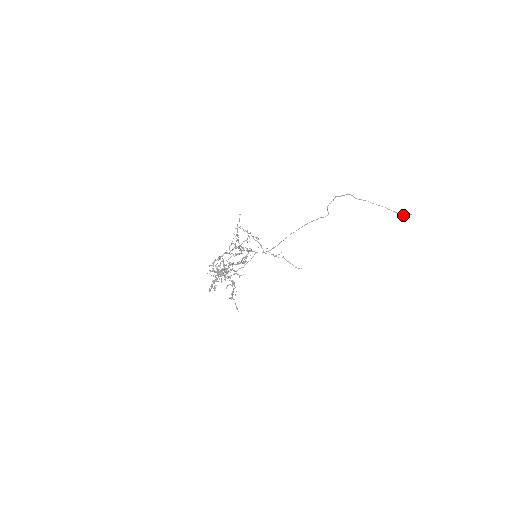
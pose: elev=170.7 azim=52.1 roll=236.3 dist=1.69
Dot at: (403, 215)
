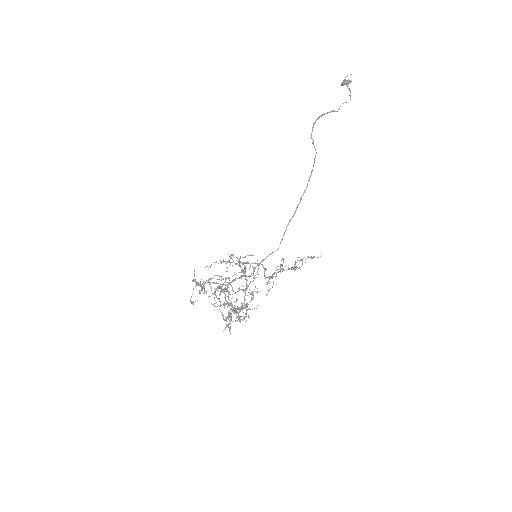
Dot at: occluded
